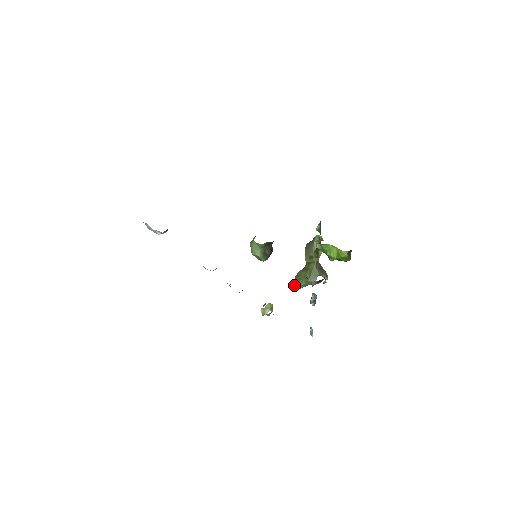
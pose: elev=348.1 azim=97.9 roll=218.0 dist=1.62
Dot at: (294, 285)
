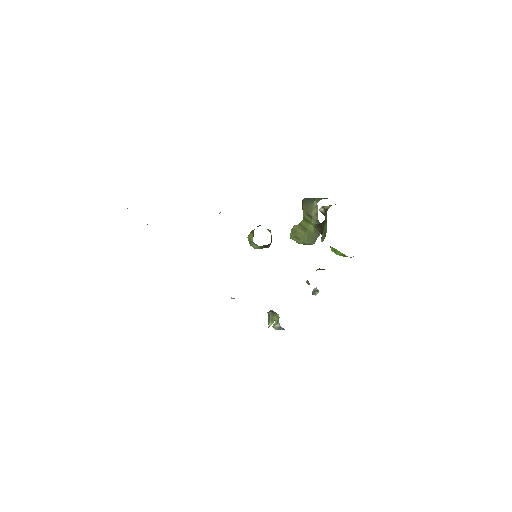
Dot at: occluded
